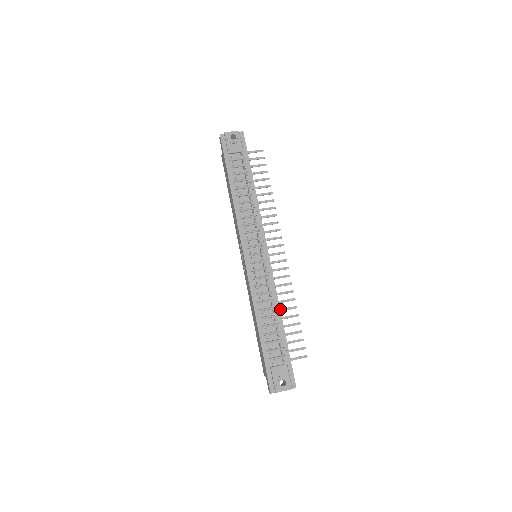
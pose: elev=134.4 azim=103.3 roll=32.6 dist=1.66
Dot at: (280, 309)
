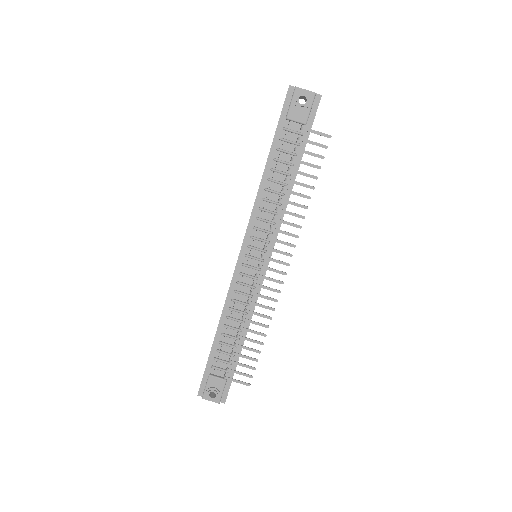
Dot at: (247, 329)
